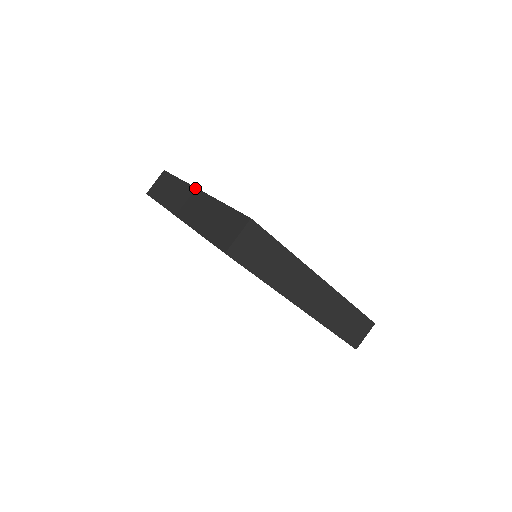
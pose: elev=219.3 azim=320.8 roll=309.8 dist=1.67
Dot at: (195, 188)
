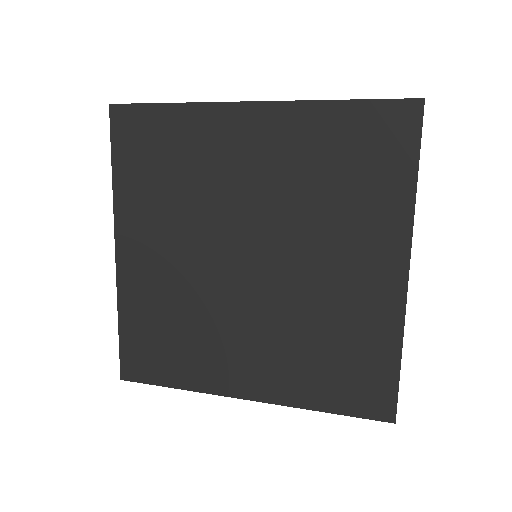
Dot at: occluded
